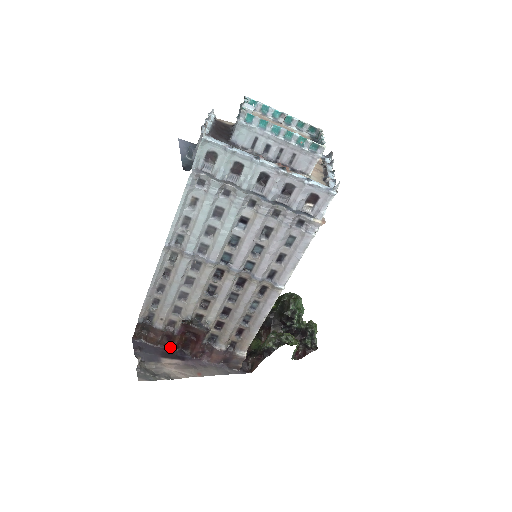
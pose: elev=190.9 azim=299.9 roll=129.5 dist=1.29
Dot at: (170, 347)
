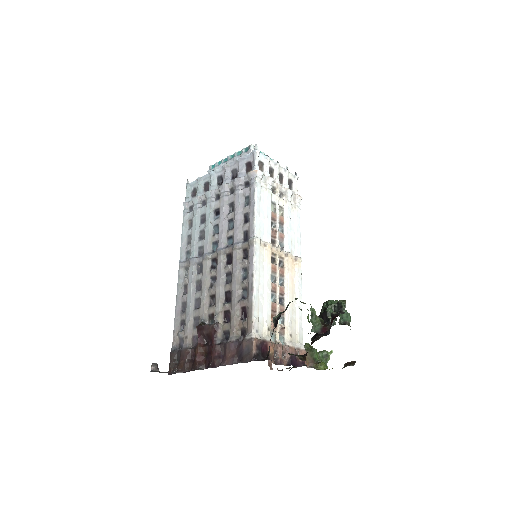
Dot at: (194, 367)
